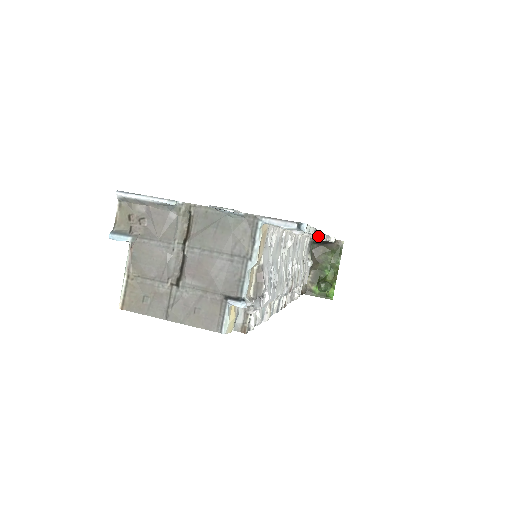
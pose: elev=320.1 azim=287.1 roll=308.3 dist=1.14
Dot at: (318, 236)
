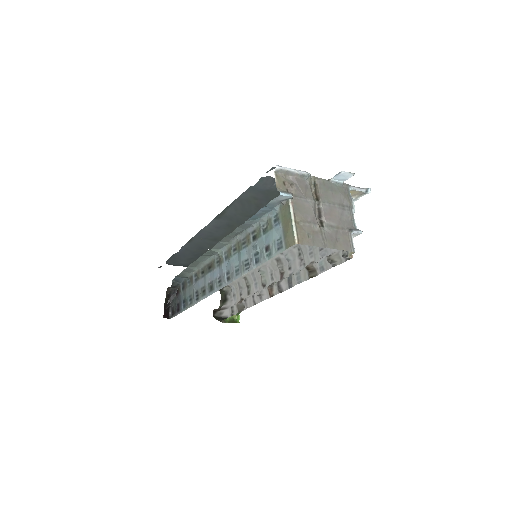
Dot at: occluded
